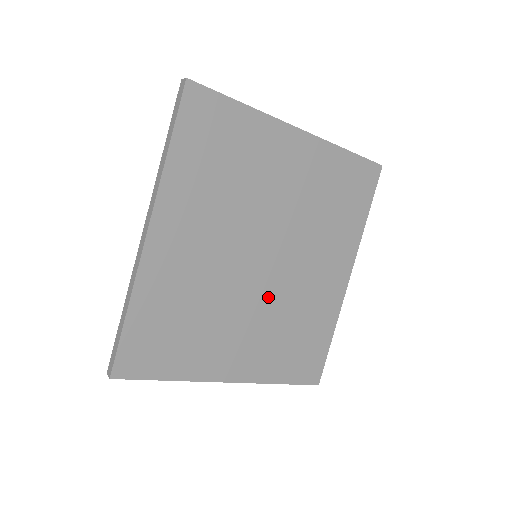
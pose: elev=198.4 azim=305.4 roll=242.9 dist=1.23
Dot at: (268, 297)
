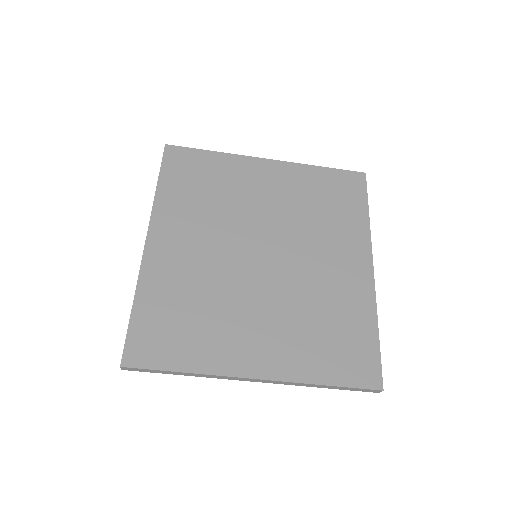
Dot at: (278, 289)
